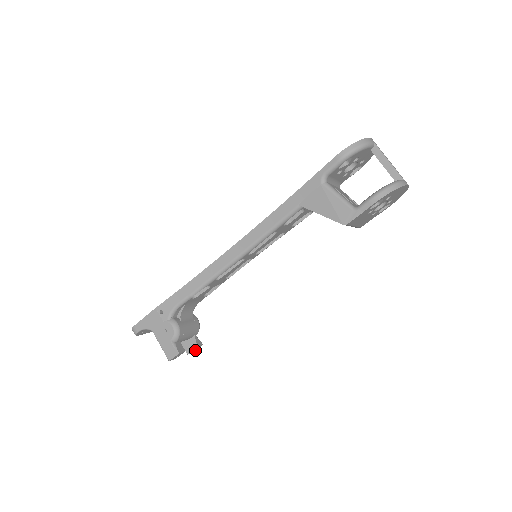
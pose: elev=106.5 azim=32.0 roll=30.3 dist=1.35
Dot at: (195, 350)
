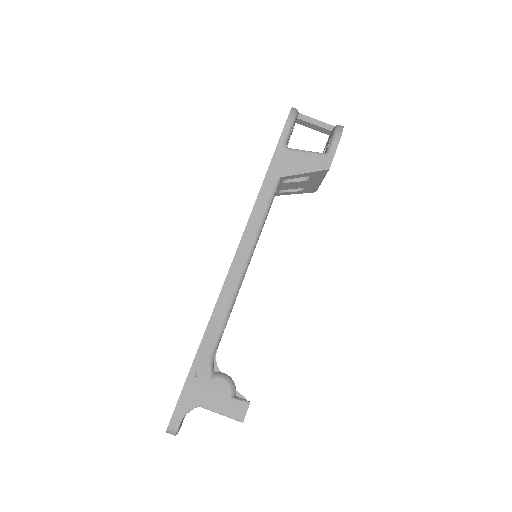
Dot at: occluded
